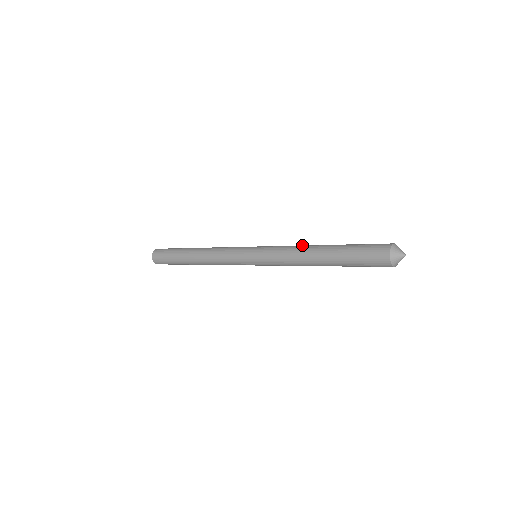
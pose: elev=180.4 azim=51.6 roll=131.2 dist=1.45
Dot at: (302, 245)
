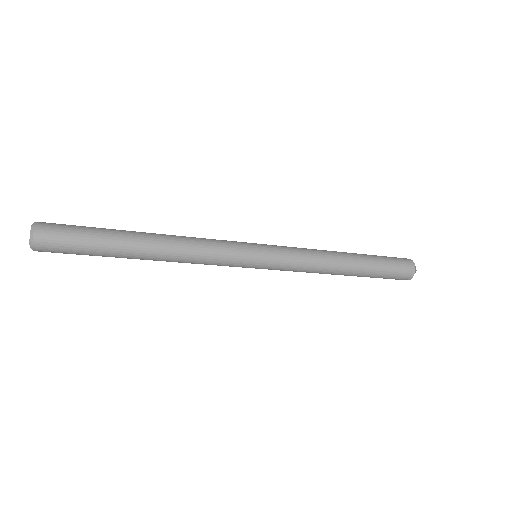
Dot at: (325, 253)
